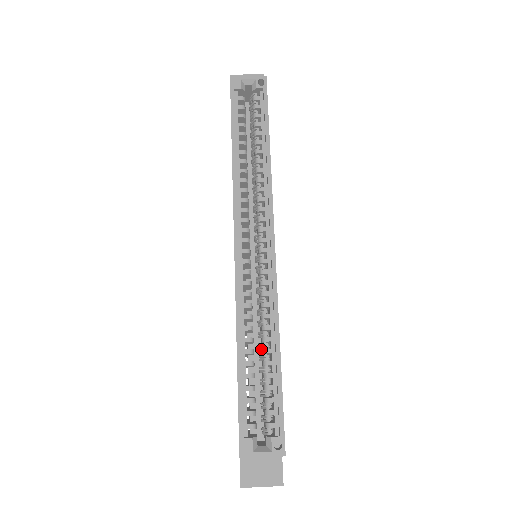
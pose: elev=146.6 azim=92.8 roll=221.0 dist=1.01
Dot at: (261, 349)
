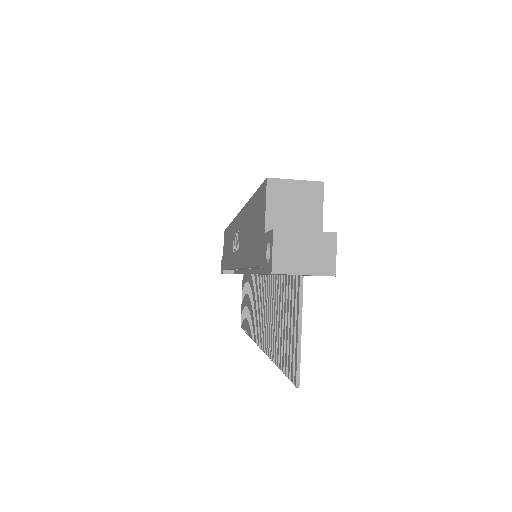
Dot at: occluded
